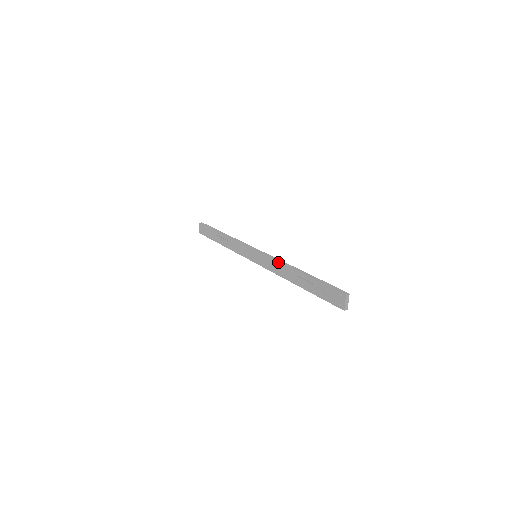
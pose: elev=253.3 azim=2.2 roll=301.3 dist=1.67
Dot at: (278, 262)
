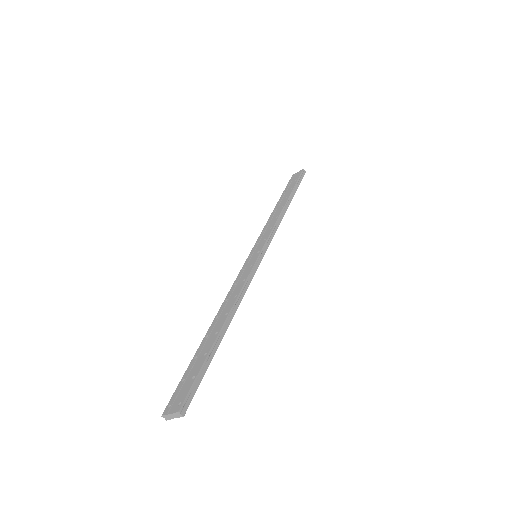
Dot at: (241, 289)
